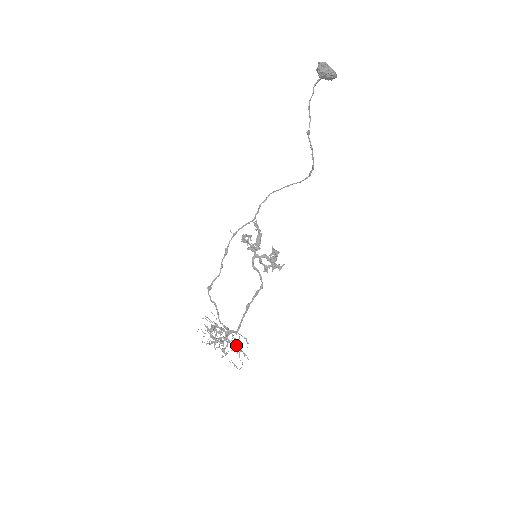
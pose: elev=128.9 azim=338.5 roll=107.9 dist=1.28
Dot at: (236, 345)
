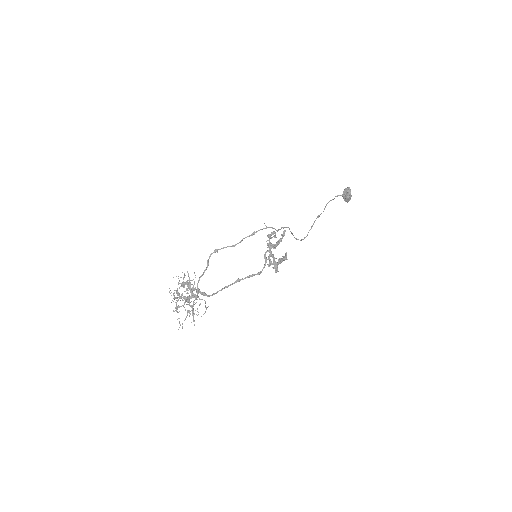
Dot at: (193, 309)
